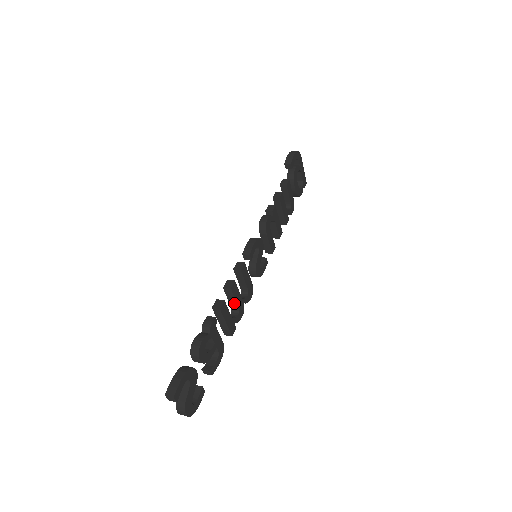
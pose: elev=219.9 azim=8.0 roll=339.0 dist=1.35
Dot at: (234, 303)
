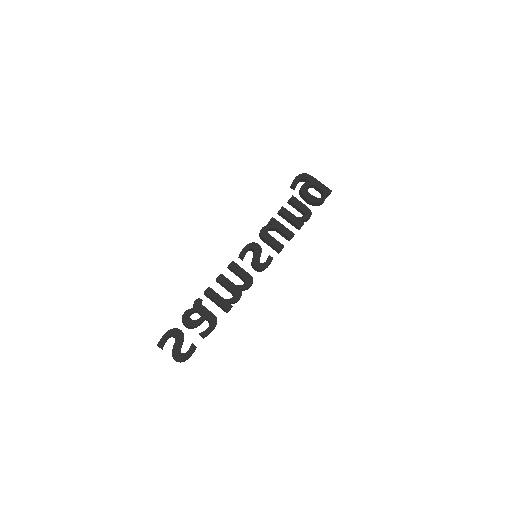
Dot at: (228, 289)
